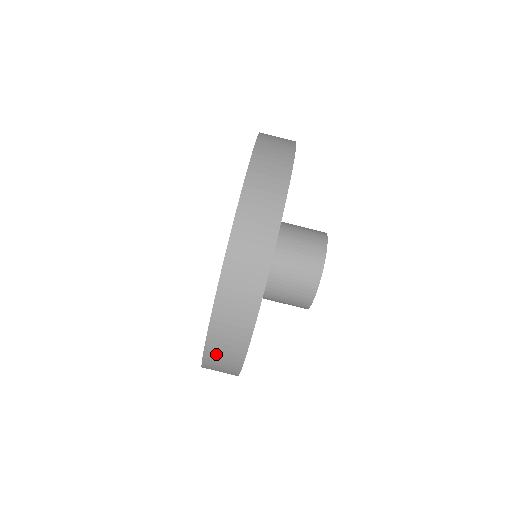
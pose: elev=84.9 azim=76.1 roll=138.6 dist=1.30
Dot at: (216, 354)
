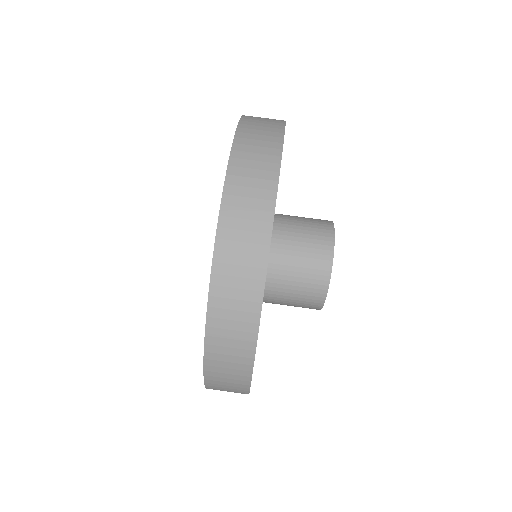
Dot at: (219, 389)
